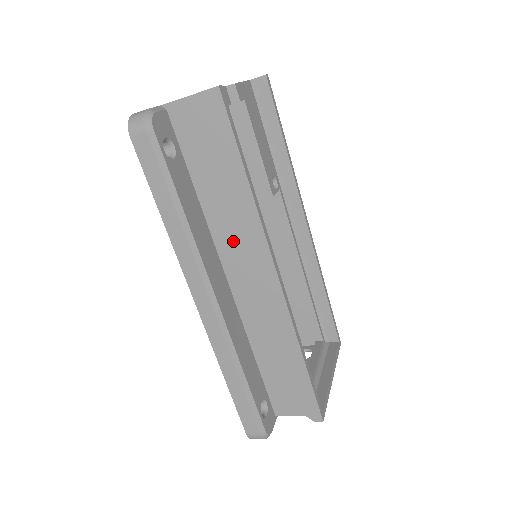
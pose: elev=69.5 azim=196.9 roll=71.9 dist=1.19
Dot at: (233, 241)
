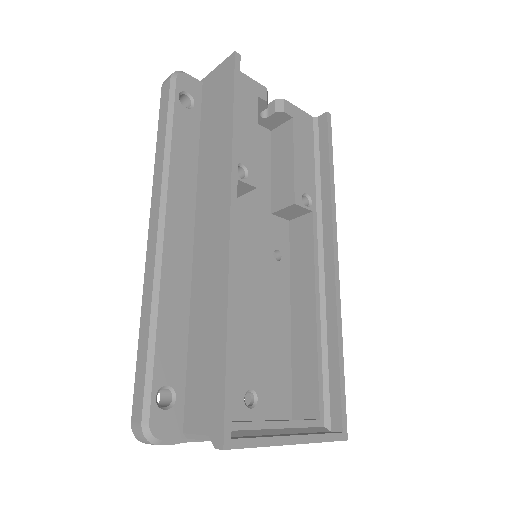
Dot at: (209, 187)
